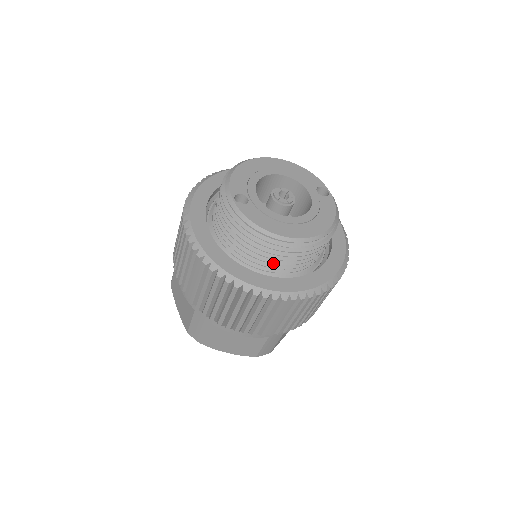
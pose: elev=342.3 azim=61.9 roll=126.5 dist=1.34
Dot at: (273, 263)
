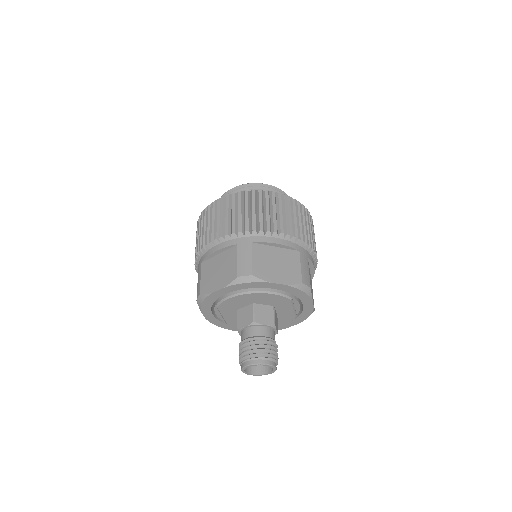
Dot at: occluded
